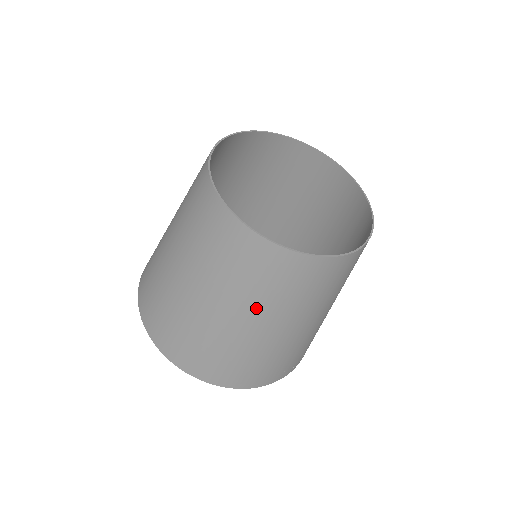
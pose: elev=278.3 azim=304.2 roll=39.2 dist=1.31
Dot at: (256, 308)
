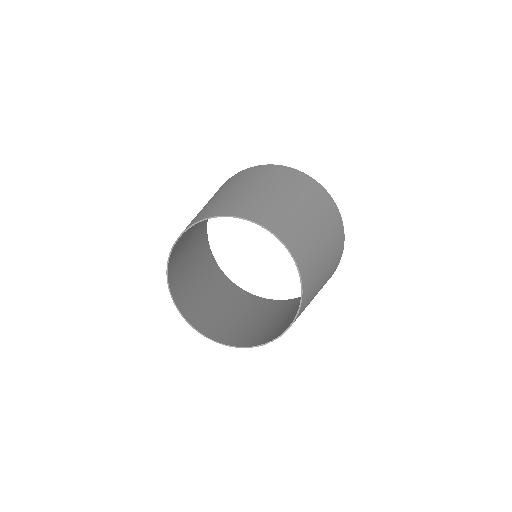
Dot at: (194, 288)
